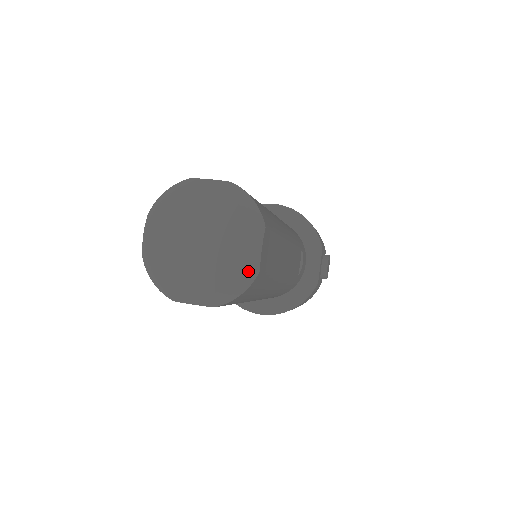
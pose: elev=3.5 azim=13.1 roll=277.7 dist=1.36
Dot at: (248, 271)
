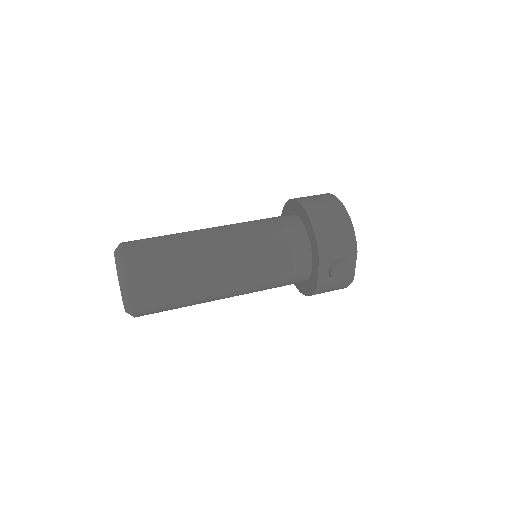
Dot at: (127, 310)
